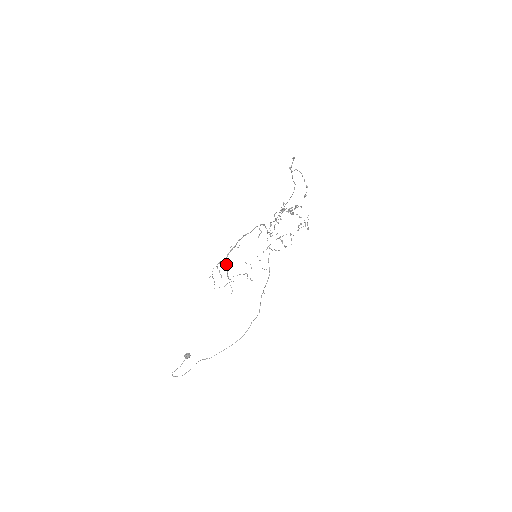
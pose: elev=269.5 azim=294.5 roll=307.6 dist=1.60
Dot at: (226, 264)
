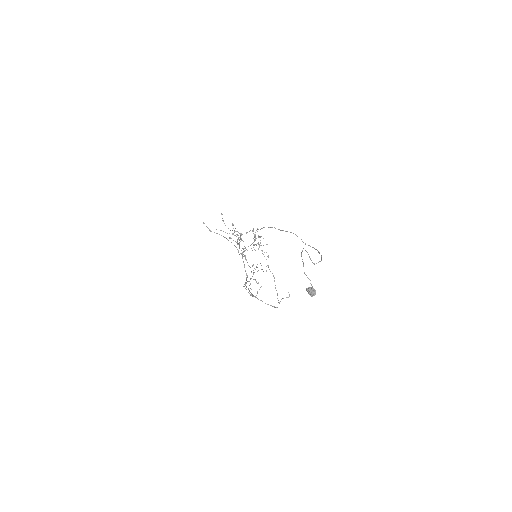
Dot at: occluded
